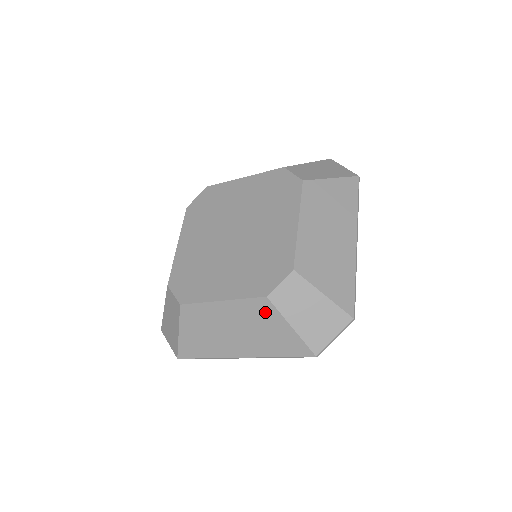
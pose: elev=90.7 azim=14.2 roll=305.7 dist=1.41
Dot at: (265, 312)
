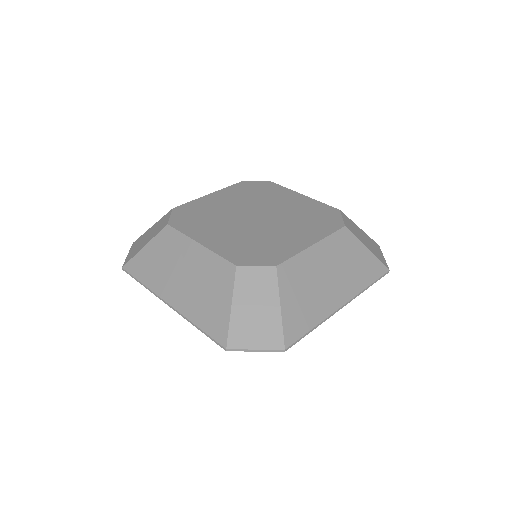
Dot at: (223, 278)
